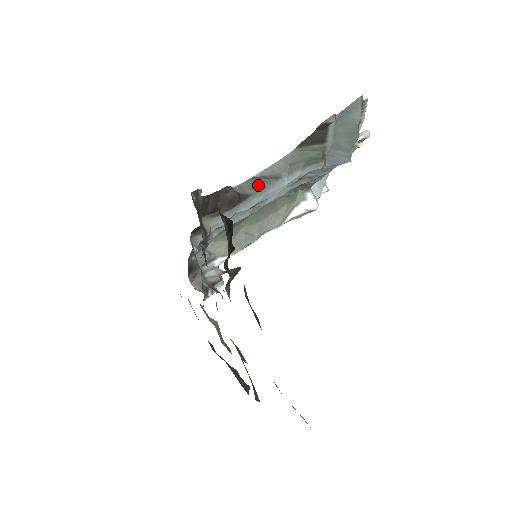
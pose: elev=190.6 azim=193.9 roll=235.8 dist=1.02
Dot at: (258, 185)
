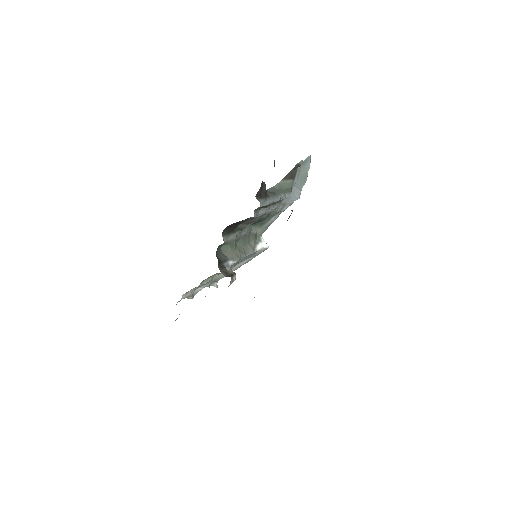
Dot at: (269, 194)
